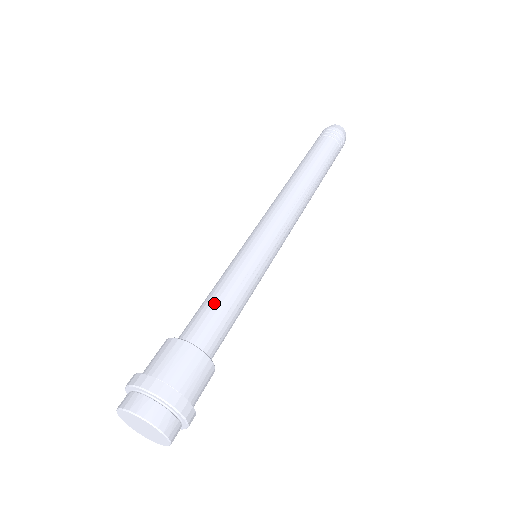
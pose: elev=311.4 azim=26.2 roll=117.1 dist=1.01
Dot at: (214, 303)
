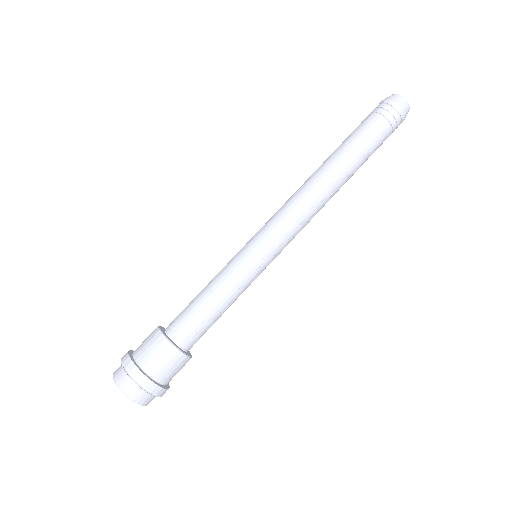
Dot at: (199, 305)
